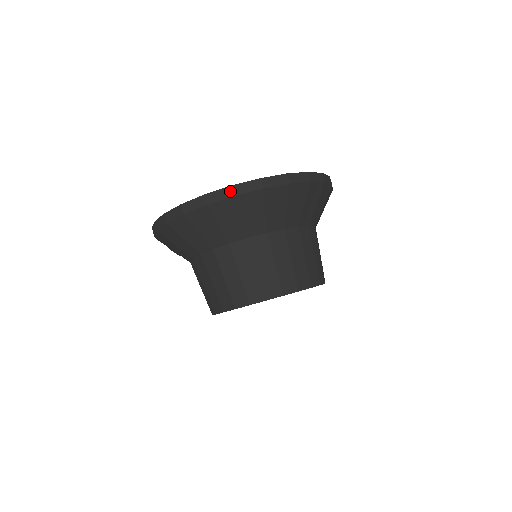
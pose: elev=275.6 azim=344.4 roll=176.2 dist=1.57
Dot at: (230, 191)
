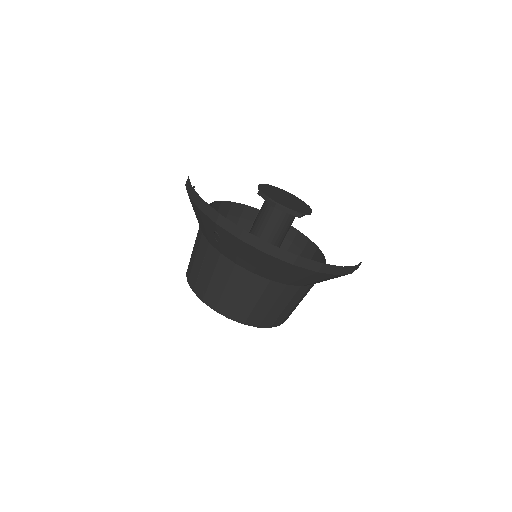
Dot at: (353, 269)
